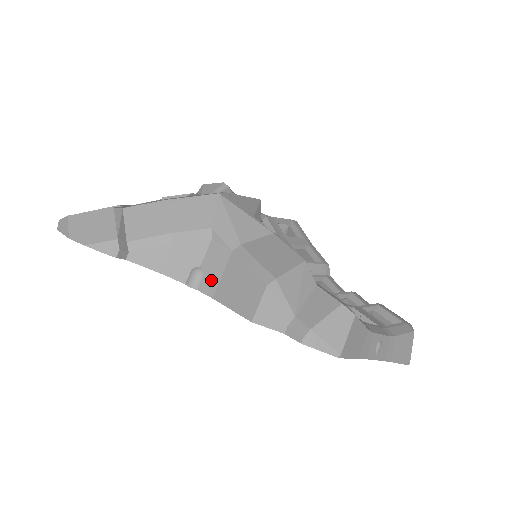
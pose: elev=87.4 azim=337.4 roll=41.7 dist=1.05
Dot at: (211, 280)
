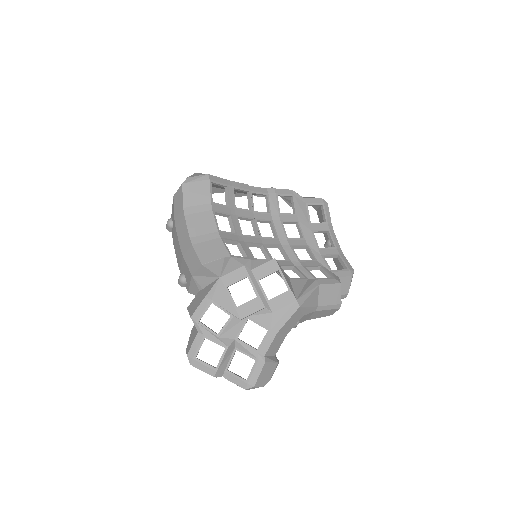
Dot at: occluded
